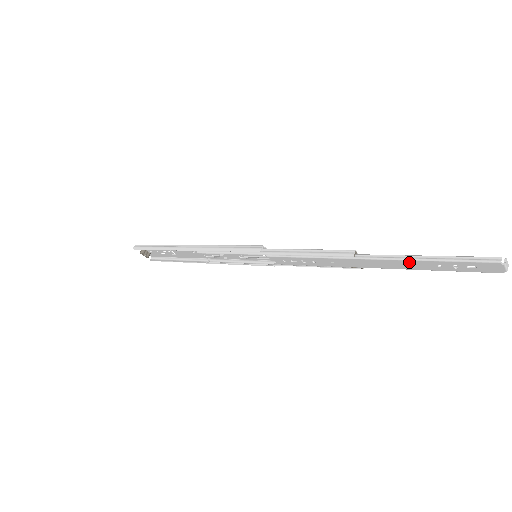
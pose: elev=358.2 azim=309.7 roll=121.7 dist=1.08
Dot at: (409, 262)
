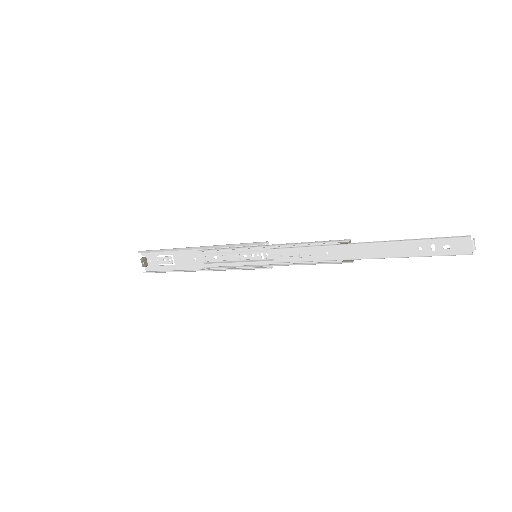
Dot at: (395, 245)
